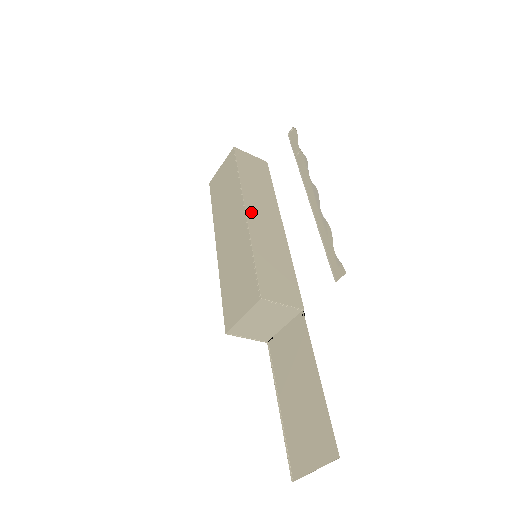
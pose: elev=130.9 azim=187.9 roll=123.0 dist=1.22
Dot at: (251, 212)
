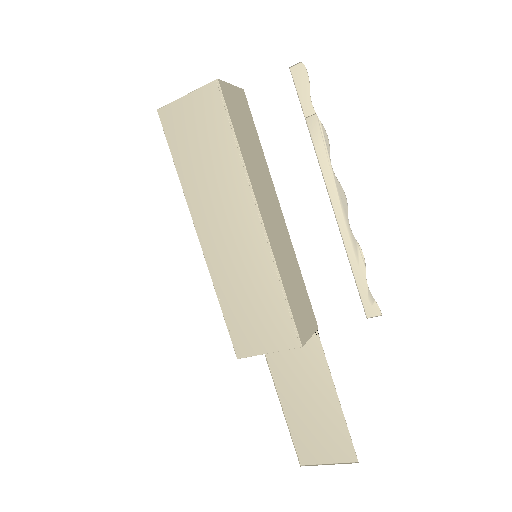
Dot at: (264, 213)
